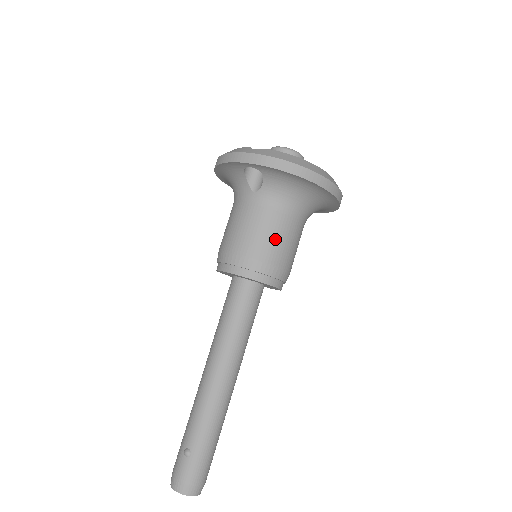
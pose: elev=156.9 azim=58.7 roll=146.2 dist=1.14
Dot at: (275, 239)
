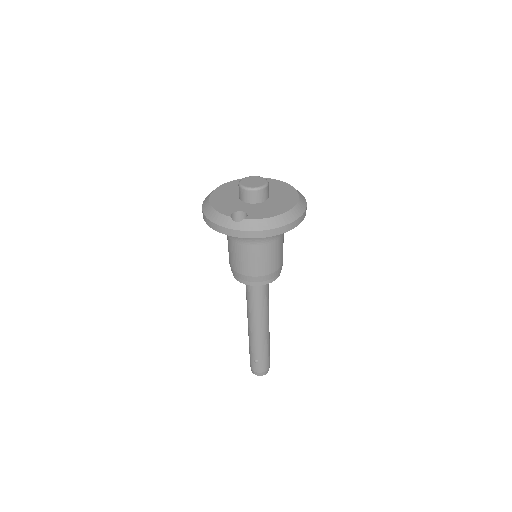
Dot at: (269, 260)
